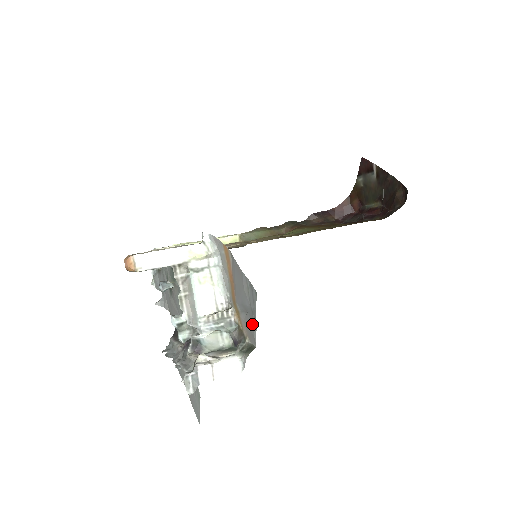
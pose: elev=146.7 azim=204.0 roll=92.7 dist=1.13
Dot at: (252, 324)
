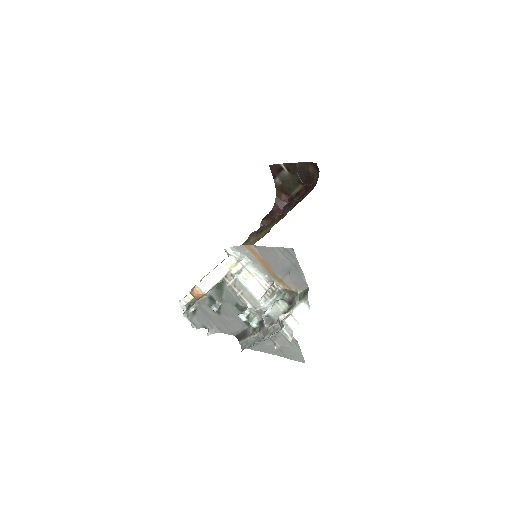
Dot at: (298, 275)
